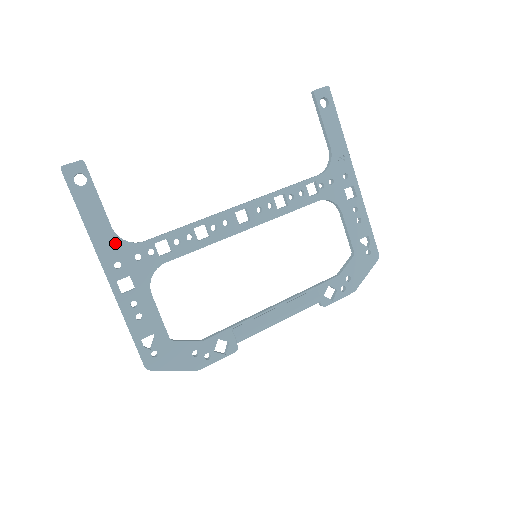
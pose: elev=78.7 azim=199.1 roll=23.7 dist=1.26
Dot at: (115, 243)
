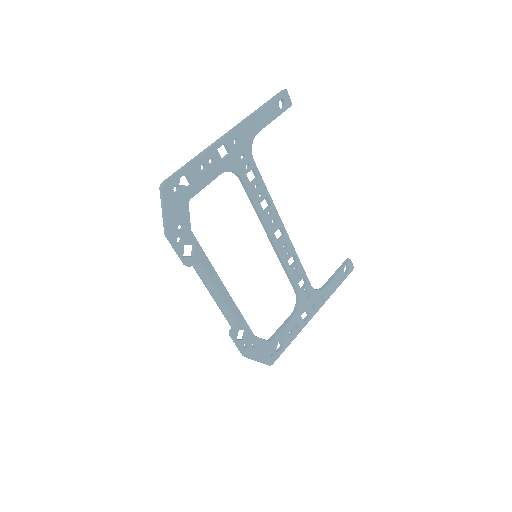
Dot at: (250, 137)
